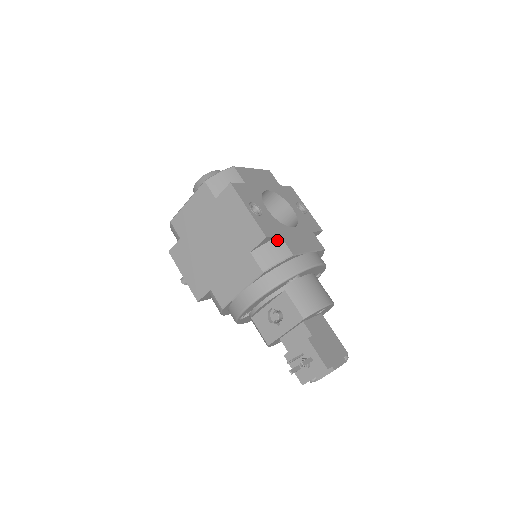
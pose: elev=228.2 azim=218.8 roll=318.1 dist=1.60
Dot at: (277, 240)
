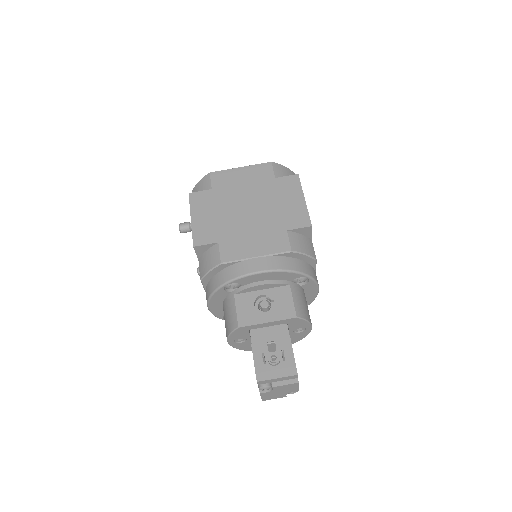
Dot at: (309, 240)
